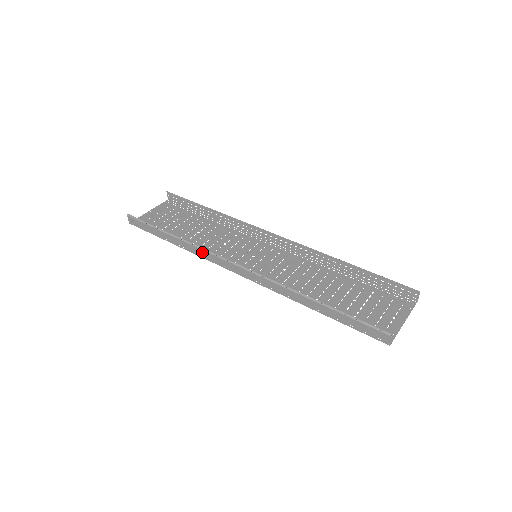
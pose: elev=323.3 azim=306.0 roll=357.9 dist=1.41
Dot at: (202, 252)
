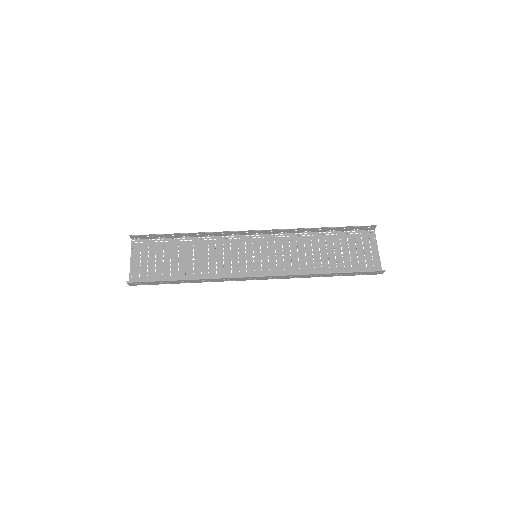
Dot at: (221, 279)
